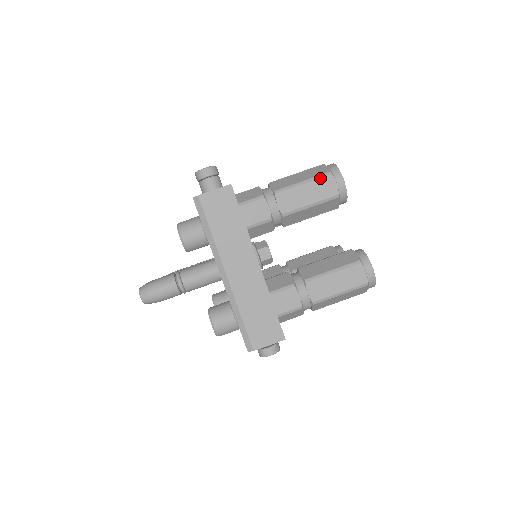
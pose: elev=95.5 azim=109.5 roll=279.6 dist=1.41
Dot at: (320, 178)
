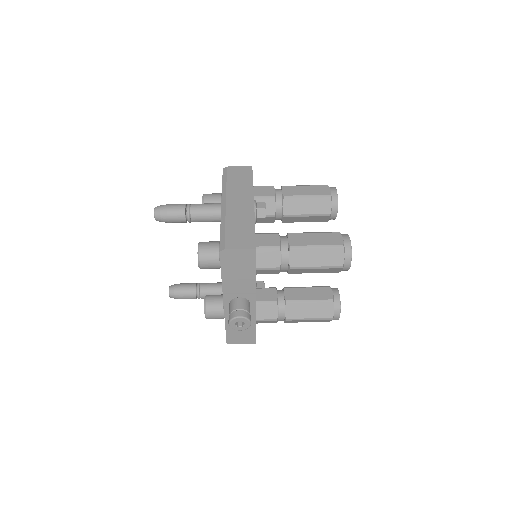
Dot at: (318, 185)
